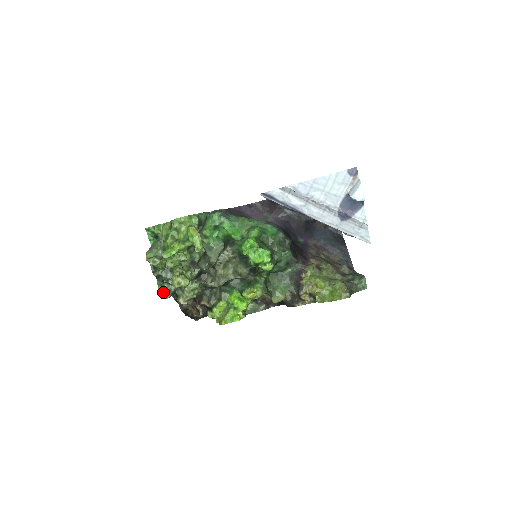
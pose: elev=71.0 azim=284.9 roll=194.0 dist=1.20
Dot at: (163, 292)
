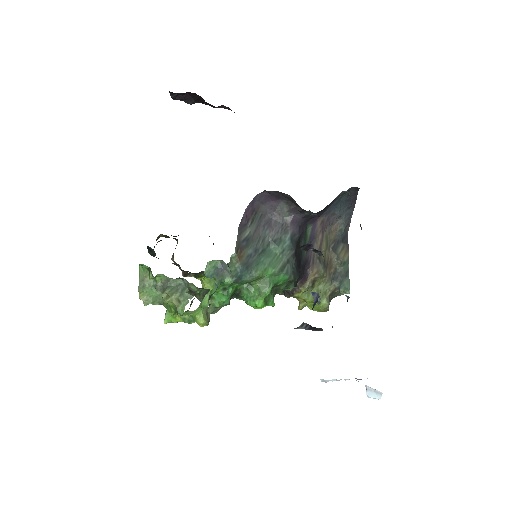
Dot at: occluded
